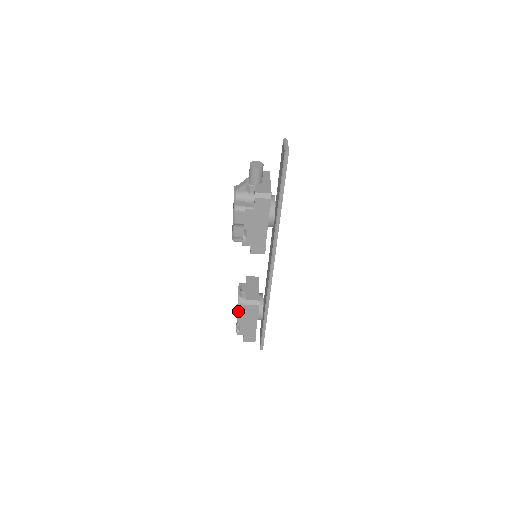
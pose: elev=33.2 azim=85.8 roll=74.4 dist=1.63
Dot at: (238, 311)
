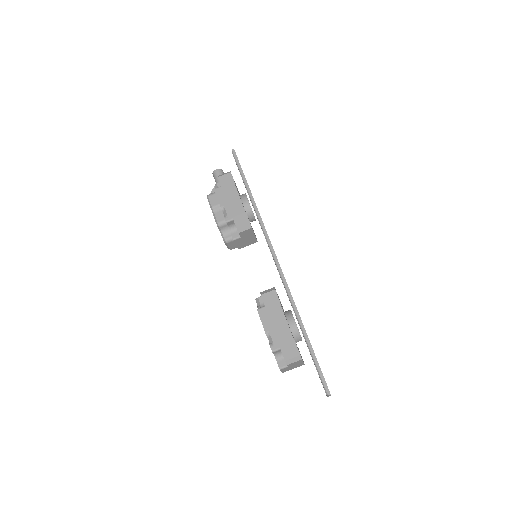
Dot at: (257, 309)
